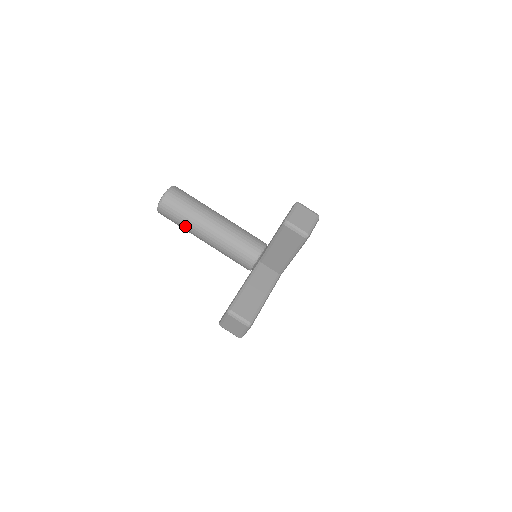
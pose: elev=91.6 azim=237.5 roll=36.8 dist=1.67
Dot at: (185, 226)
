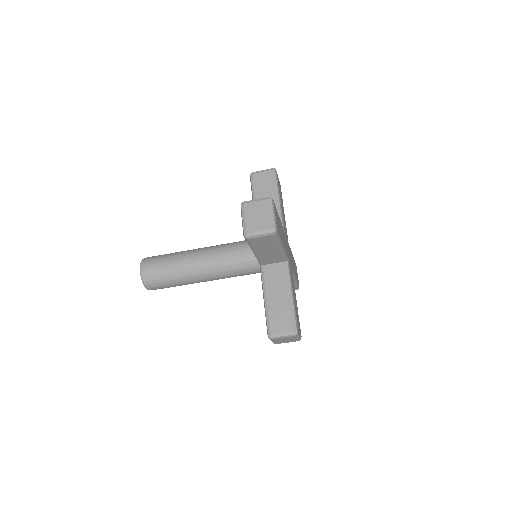
Dot at: (180, 285)
